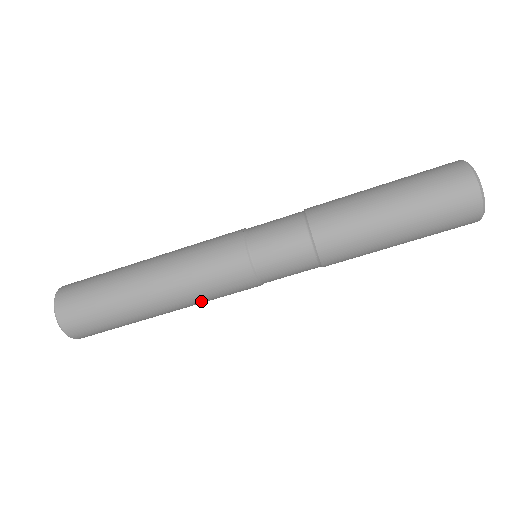
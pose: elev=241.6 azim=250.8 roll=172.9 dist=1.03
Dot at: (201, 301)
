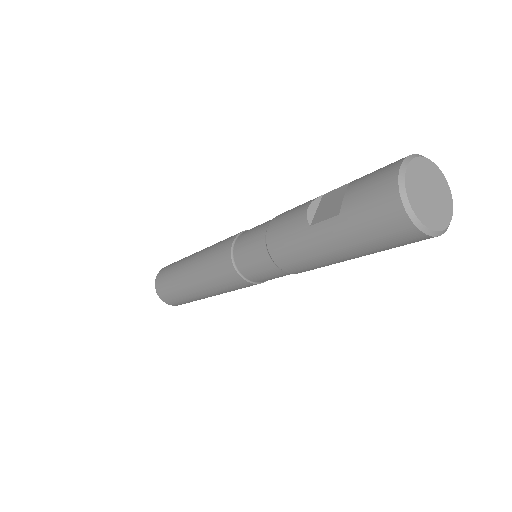
Dot at: occluded
